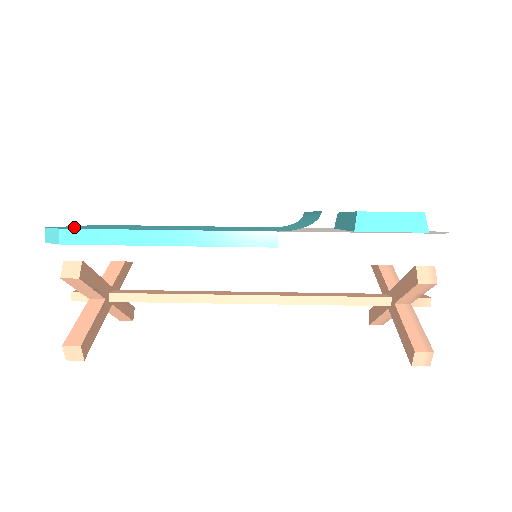
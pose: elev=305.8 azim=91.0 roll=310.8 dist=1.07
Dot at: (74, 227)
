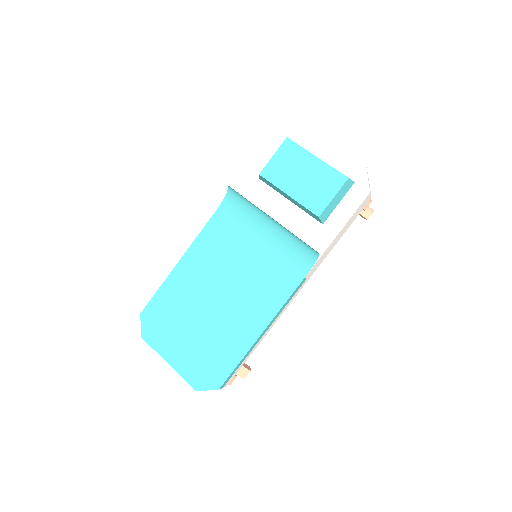
Dot at: (198, 372)
